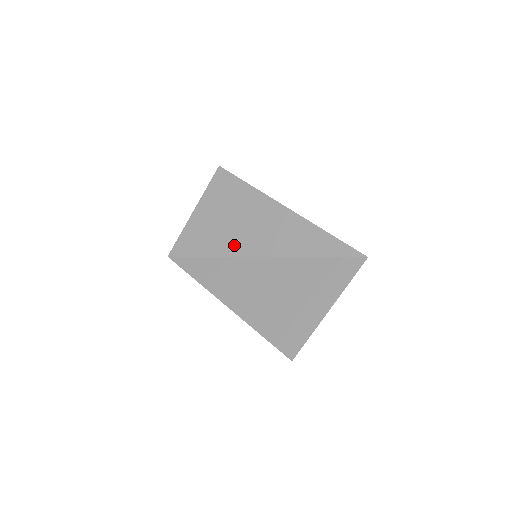
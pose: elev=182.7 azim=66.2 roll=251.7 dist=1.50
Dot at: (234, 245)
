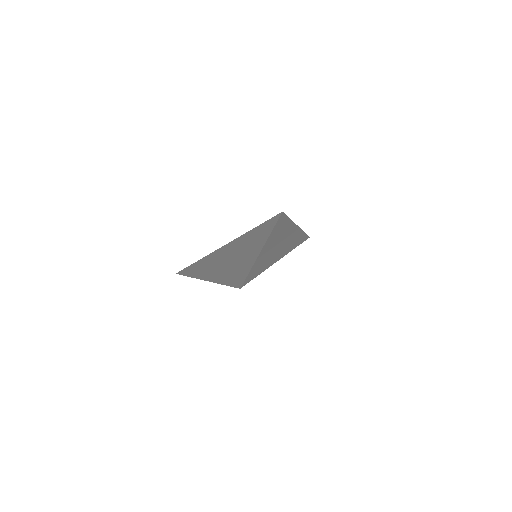
Dot at: (260, 262)
